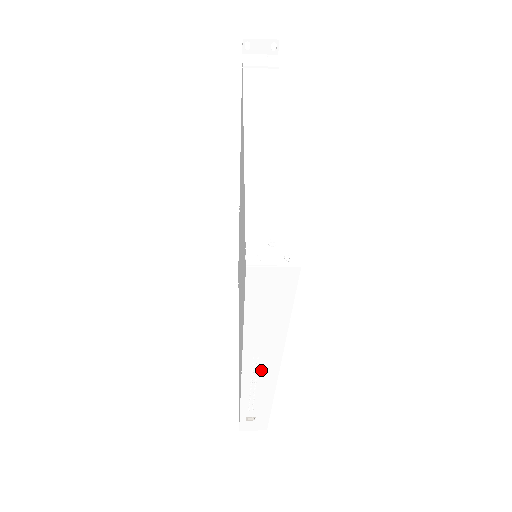
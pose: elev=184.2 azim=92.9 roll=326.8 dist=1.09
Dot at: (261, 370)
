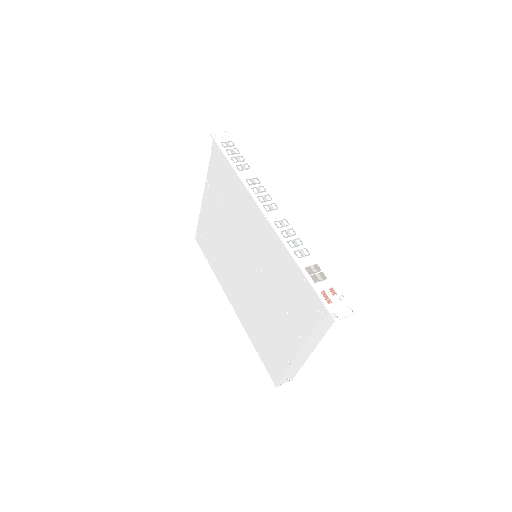
Dot at: occluded
